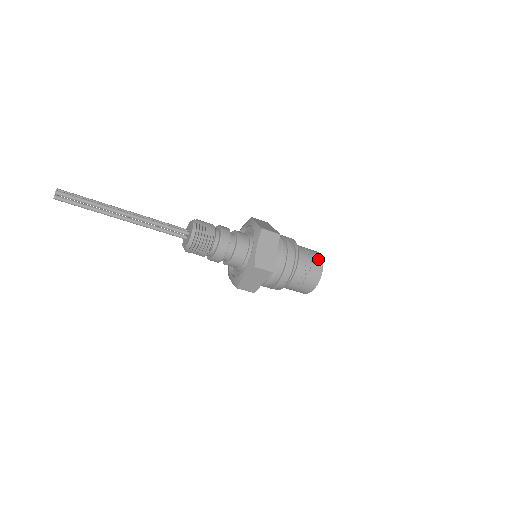
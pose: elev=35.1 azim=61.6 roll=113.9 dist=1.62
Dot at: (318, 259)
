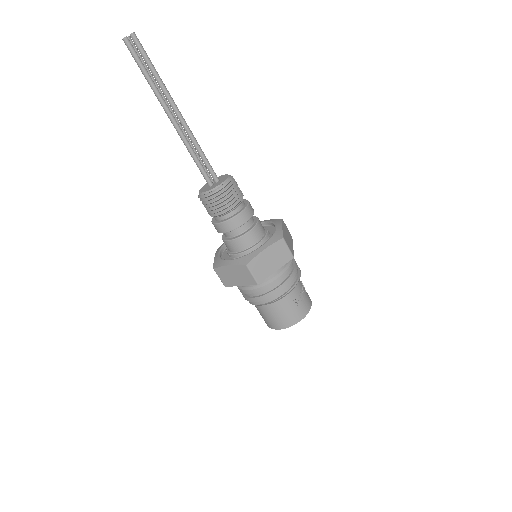
Dot at: occluded
